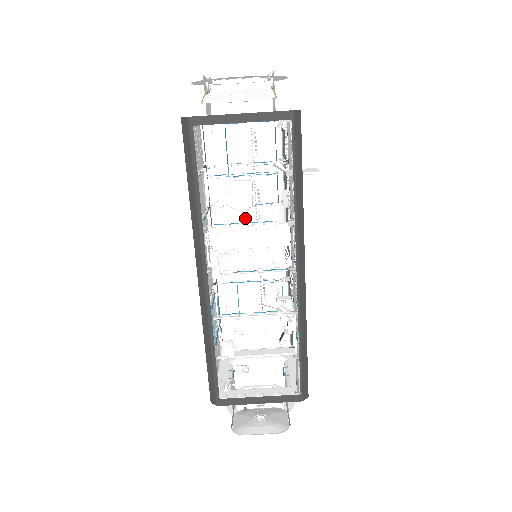
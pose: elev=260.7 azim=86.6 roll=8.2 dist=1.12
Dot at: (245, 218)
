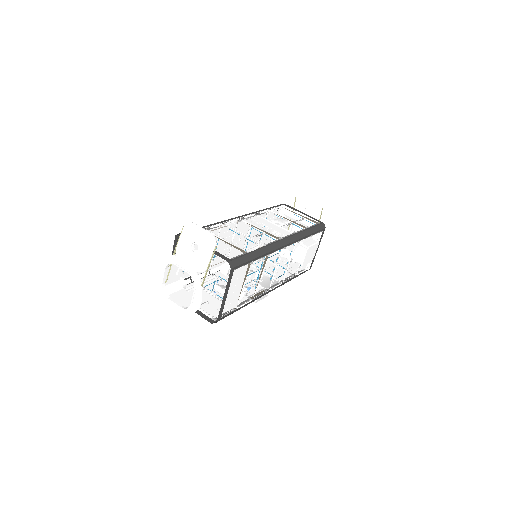
Dot at: (276, 224)
